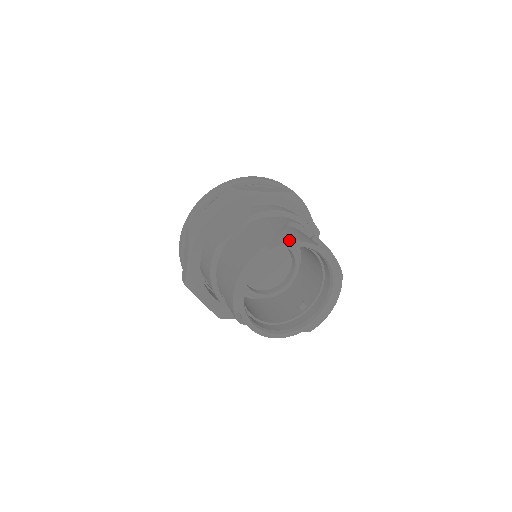
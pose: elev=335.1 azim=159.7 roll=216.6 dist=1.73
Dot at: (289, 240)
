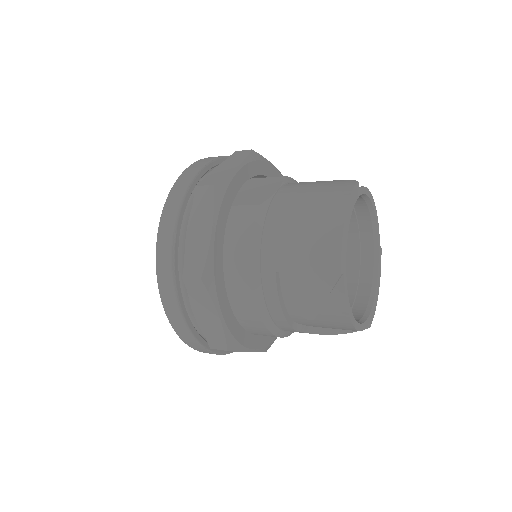
Dot at: occluded
